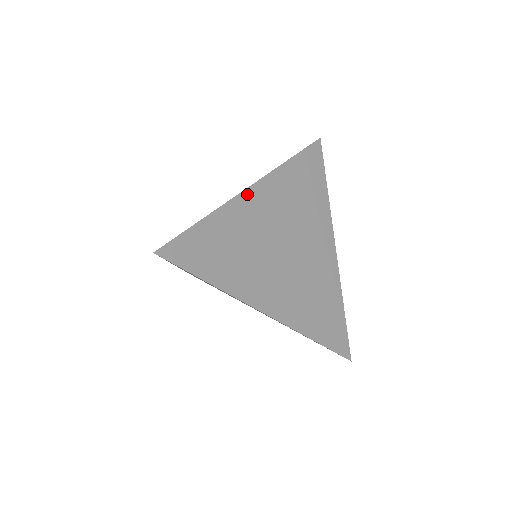
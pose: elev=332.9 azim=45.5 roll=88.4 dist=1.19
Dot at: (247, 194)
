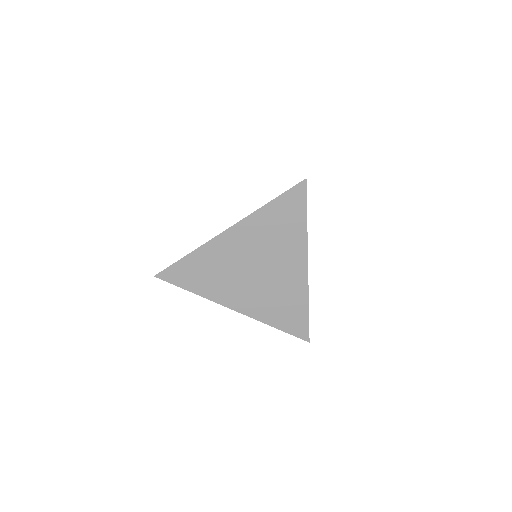
Dot at: occluded
